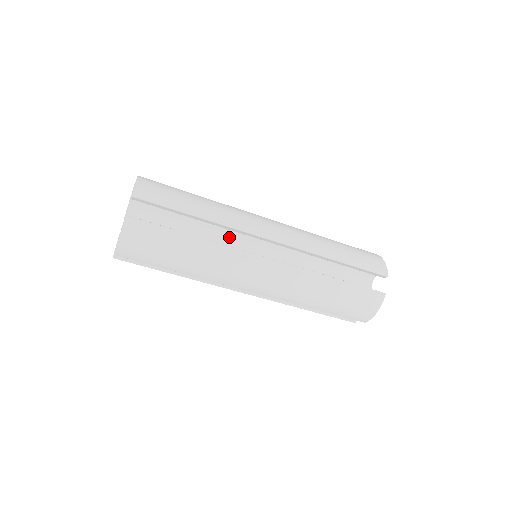
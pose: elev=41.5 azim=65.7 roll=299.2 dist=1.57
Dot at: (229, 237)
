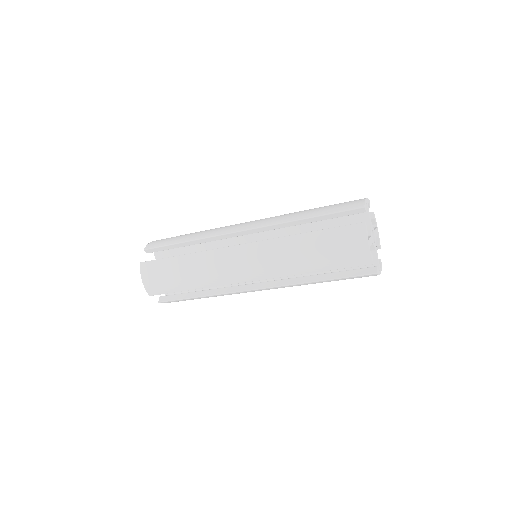
Dot at: occluded
